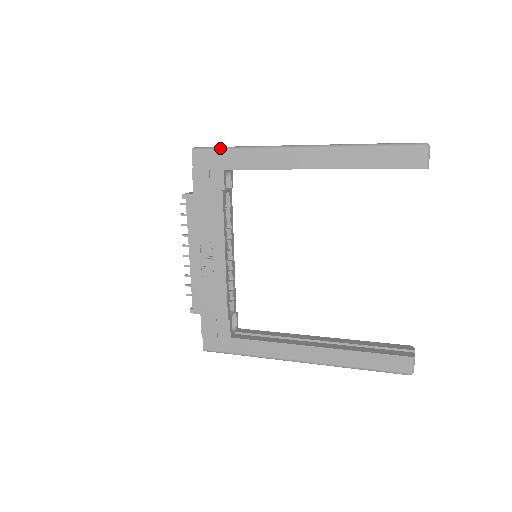
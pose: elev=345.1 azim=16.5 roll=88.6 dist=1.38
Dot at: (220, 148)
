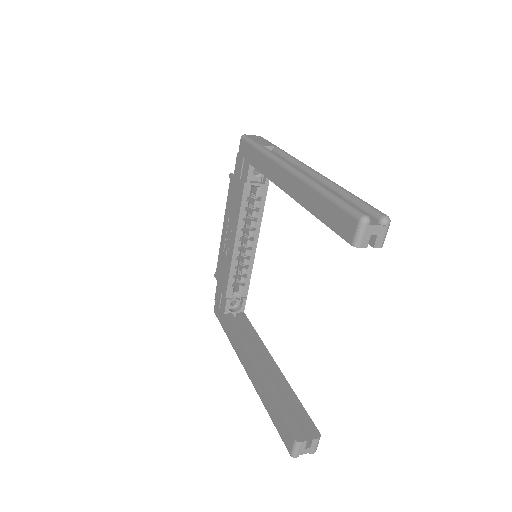
Dot at: (253, 142)
